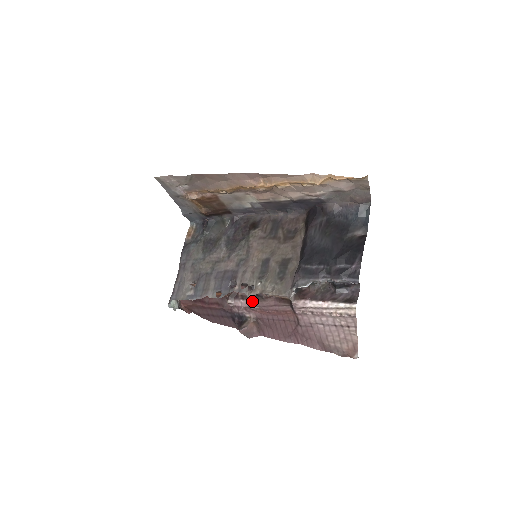
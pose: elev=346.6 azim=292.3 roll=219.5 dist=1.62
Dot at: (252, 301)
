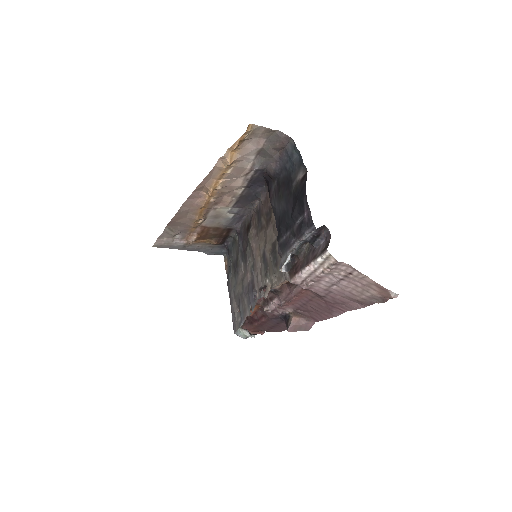
Dot at: (277, 298)
